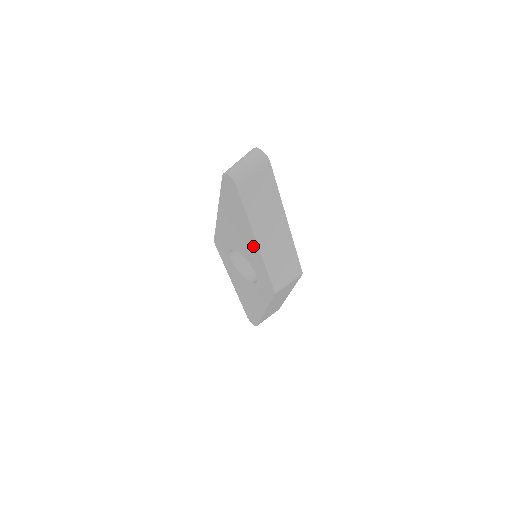
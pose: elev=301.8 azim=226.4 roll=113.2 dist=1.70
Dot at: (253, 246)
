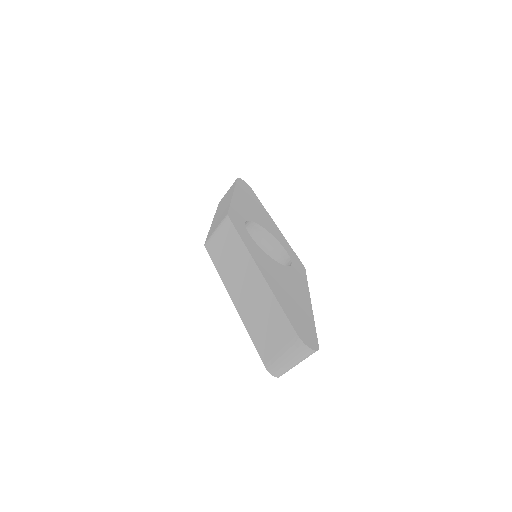
Dot at: occluded
